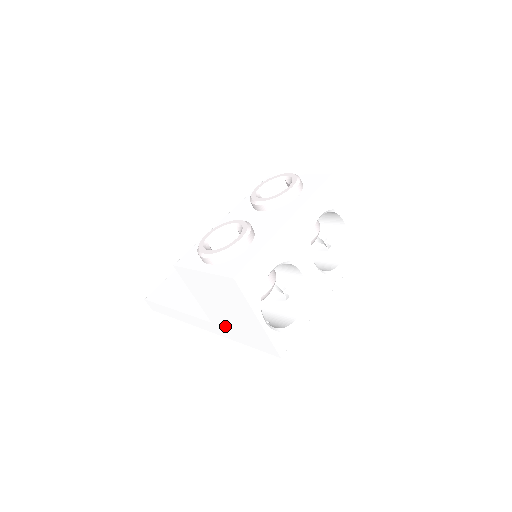
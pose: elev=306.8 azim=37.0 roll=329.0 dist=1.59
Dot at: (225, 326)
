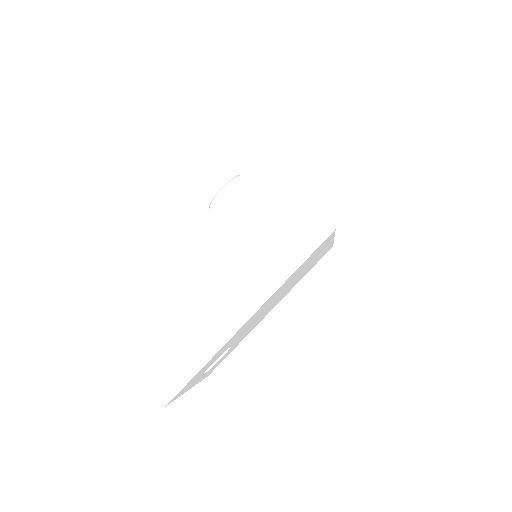
Dot at: (268, 264)
